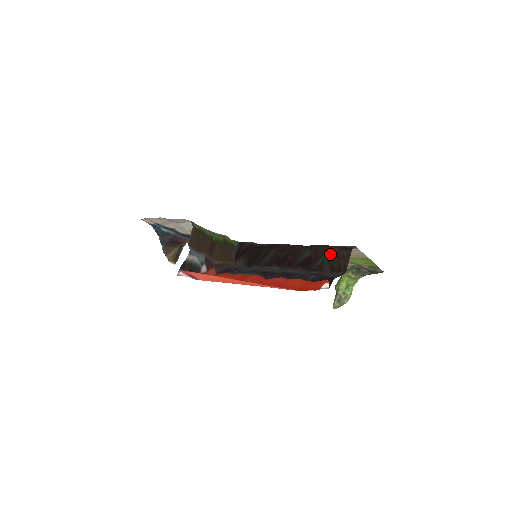
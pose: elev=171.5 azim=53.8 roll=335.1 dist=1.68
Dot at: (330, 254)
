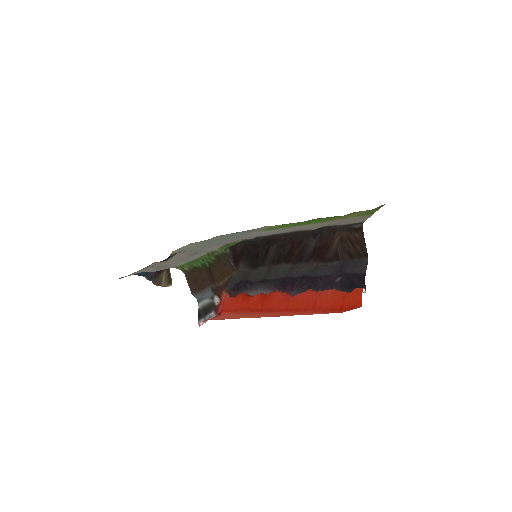
Dot at: (341, 241)
